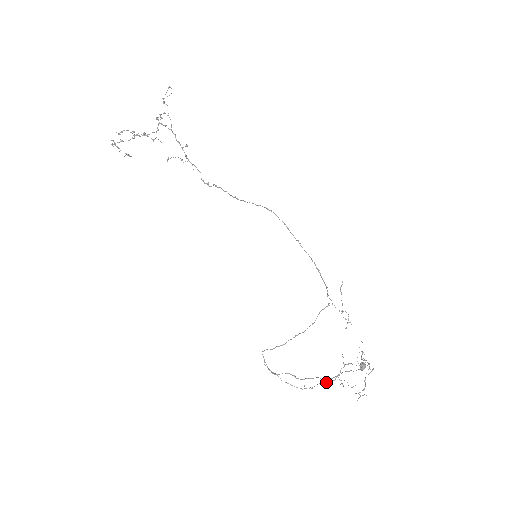
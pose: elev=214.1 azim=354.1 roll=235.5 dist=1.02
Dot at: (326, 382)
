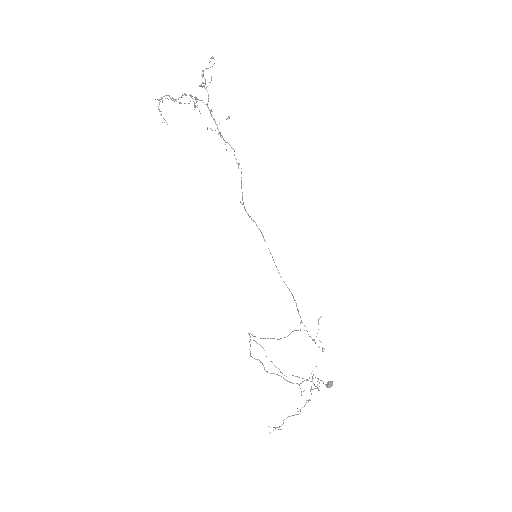
Dot at: occluded
